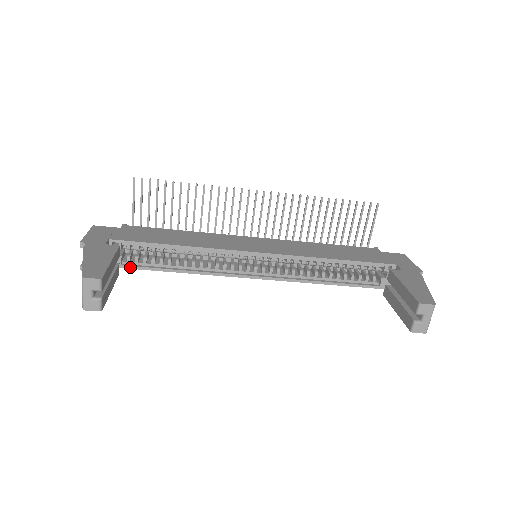
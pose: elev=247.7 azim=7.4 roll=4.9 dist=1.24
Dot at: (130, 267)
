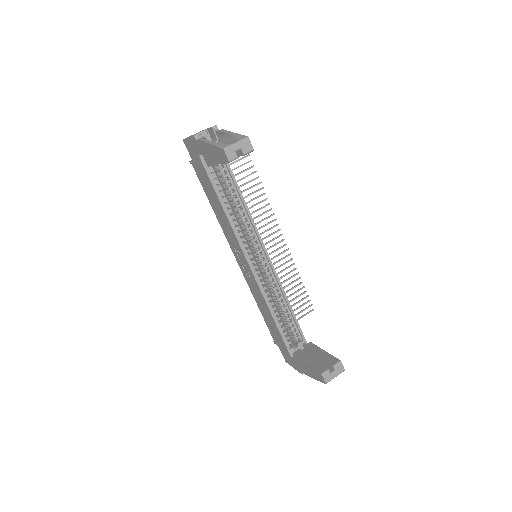
Dot at: (208, 172)
